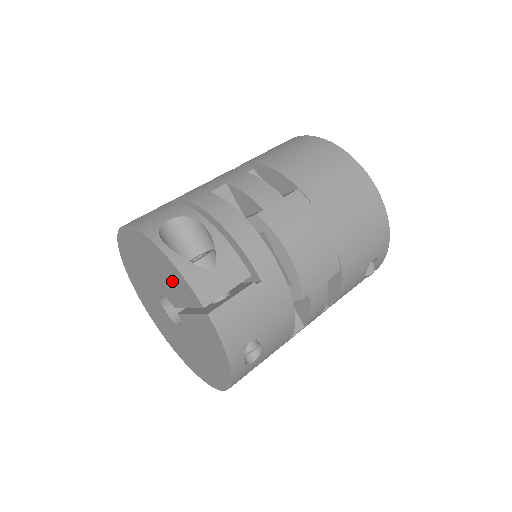
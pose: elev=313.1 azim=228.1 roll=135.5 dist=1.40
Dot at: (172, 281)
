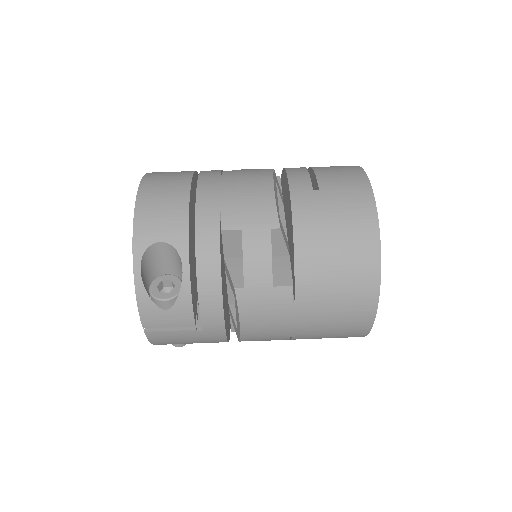
Dot at: occluded
